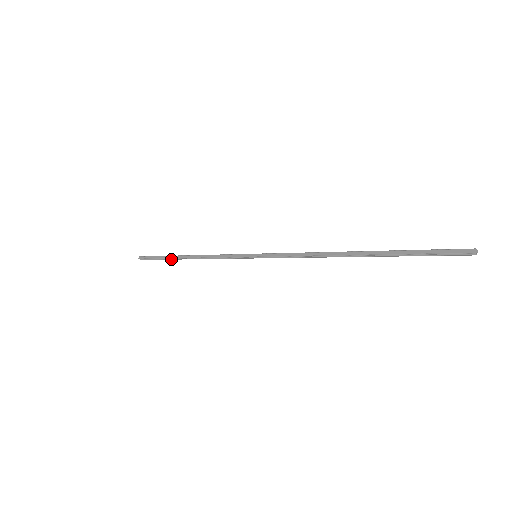
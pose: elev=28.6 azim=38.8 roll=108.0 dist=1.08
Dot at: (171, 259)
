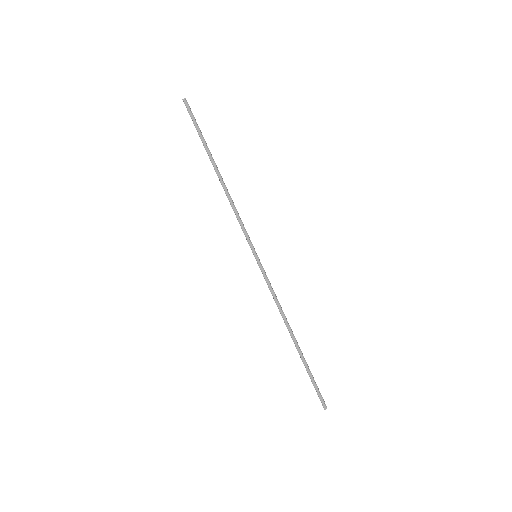
Dot at: (207, 151)
